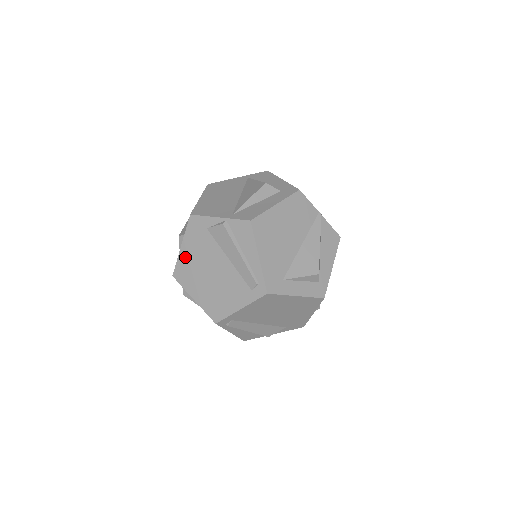
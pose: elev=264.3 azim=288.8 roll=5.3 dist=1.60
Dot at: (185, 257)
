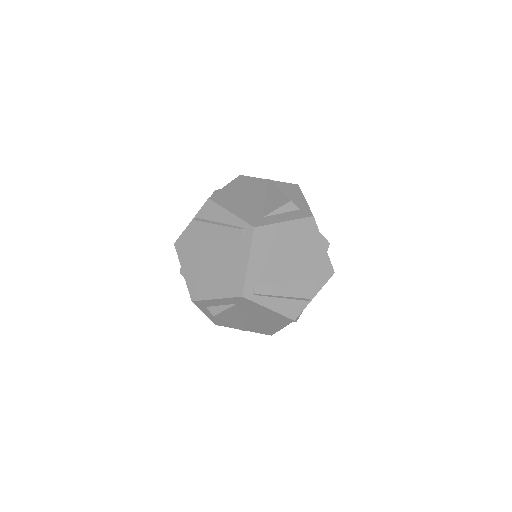
Dot at: (190, 276)
